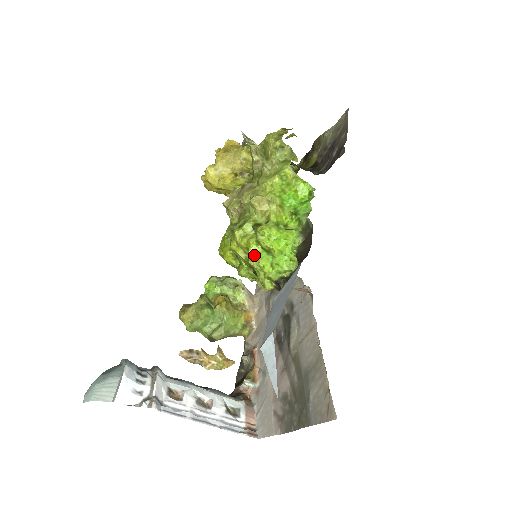
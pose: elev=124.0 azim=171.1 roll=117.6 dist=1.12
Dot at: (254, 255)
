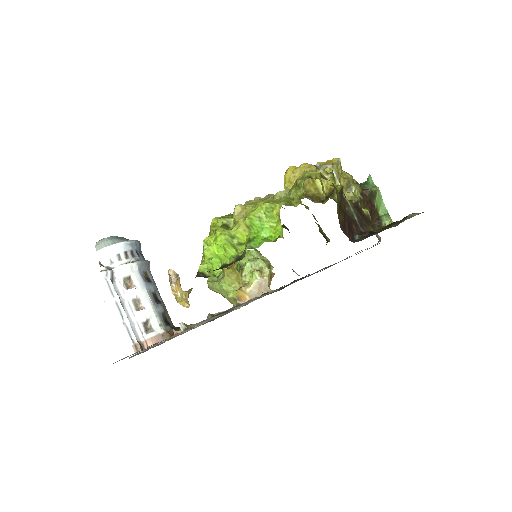
Dot at: (206, 243)
